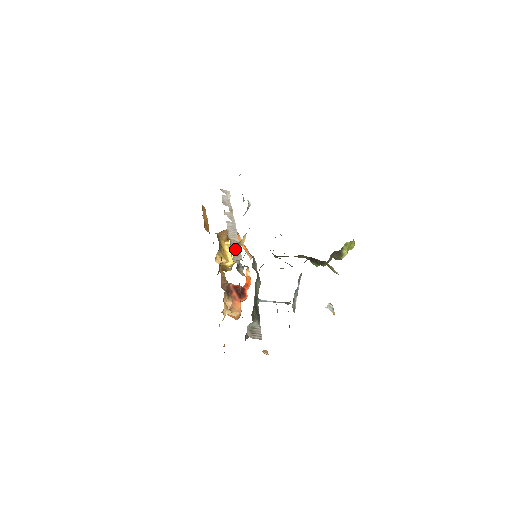
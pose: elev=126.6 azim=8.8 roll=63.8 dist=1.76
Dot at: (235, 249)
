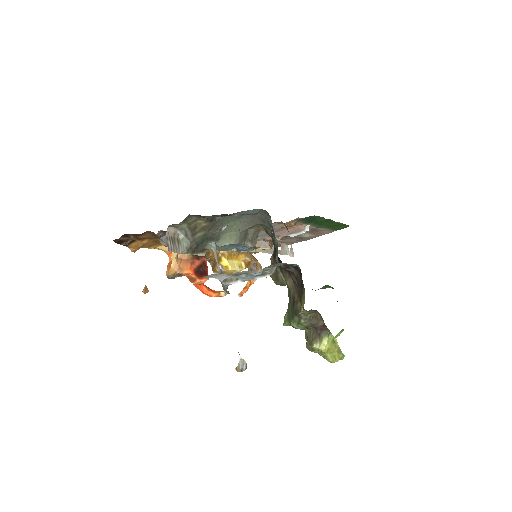
Dot at: occluded
